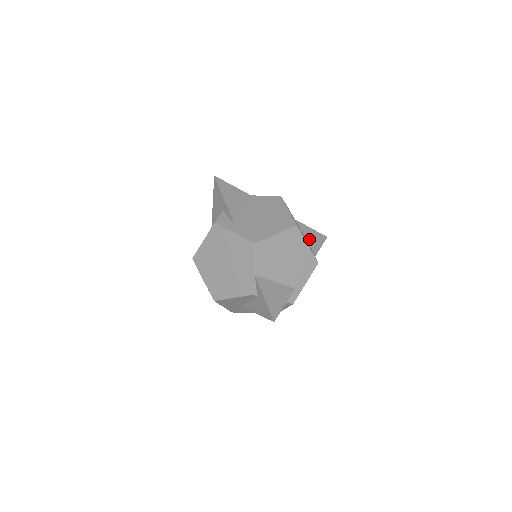
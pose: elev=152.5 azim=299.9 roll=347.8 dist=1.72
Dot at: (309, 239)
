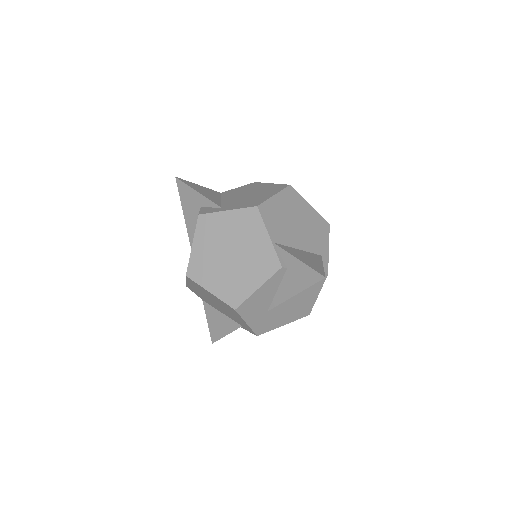
Dot at: occluded
